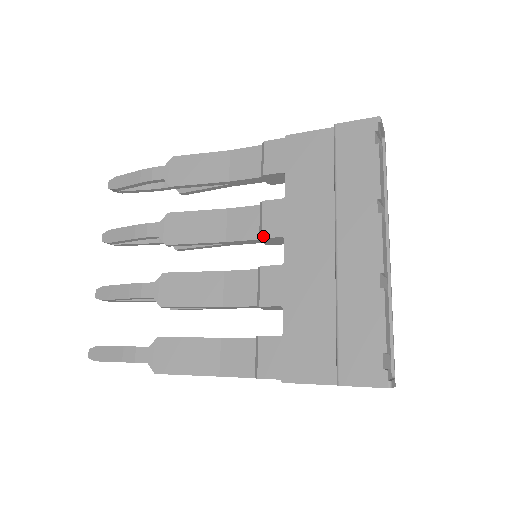
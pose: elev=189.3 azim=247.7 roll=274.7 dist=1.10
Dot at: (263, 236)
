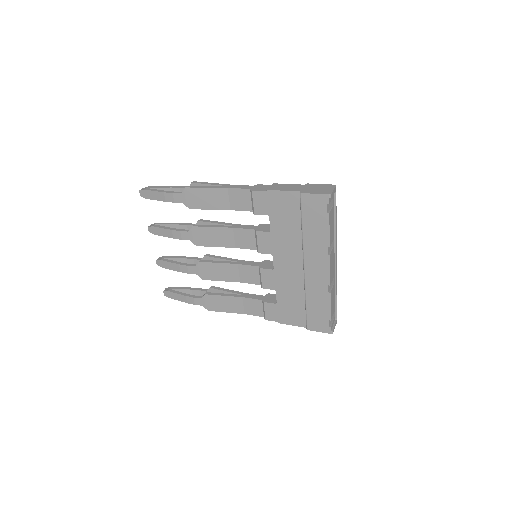
Dot at: (259, 252)
